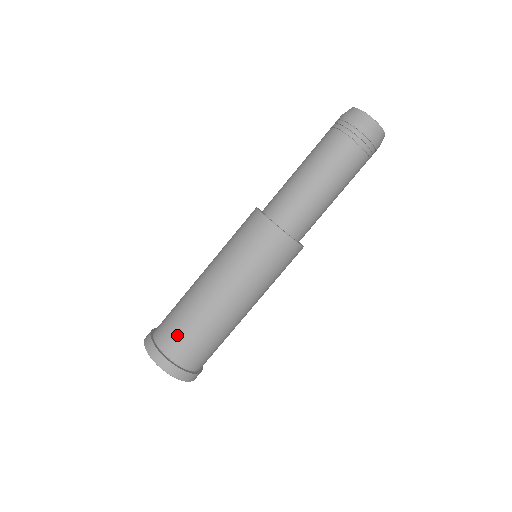
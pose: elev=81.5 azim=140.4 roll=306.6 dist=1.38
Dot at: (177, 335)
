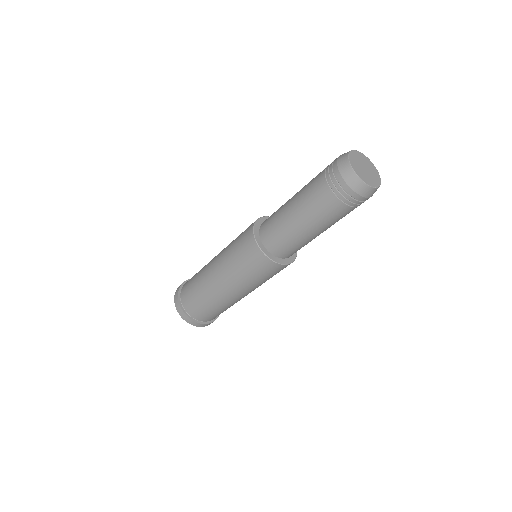
Dot at: (210, 315)
